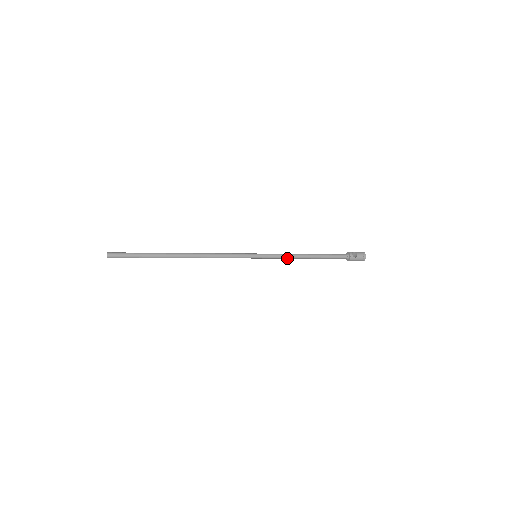
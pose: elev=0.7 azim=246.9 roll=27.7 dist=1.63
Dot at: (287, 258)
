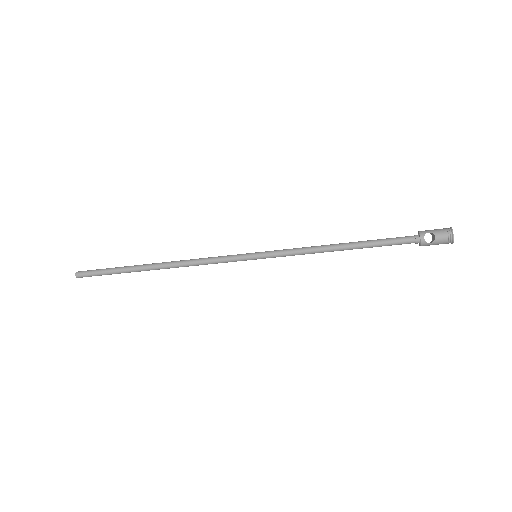
Dot at: occluded
